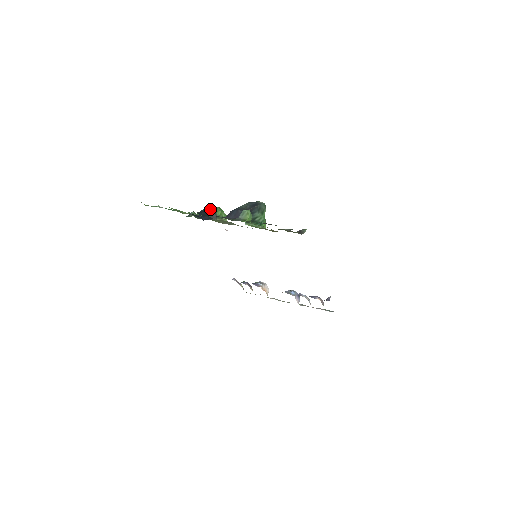
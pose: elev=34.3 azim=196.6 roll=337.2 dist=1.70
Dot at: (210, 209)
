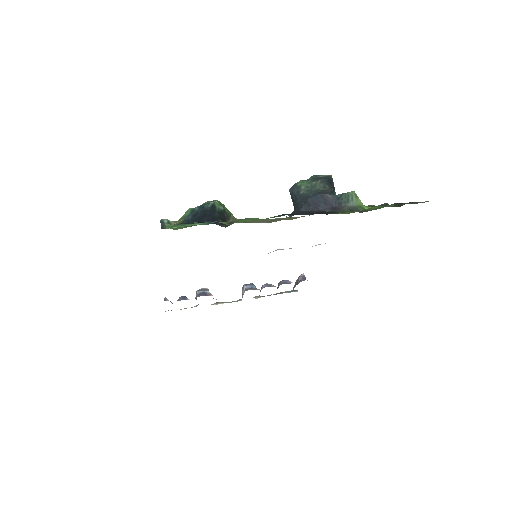
Dot at: (214, 206)
